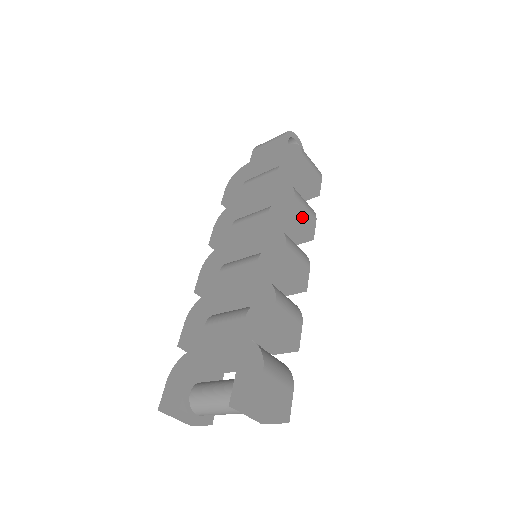
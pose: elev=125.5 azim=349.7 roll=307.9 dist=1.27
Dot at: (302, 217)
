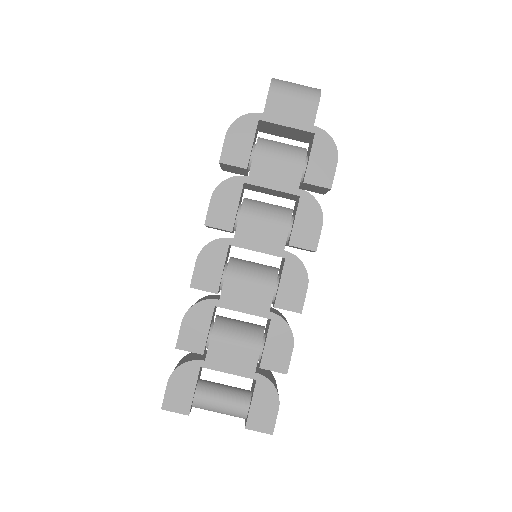
Dot at: occluded
